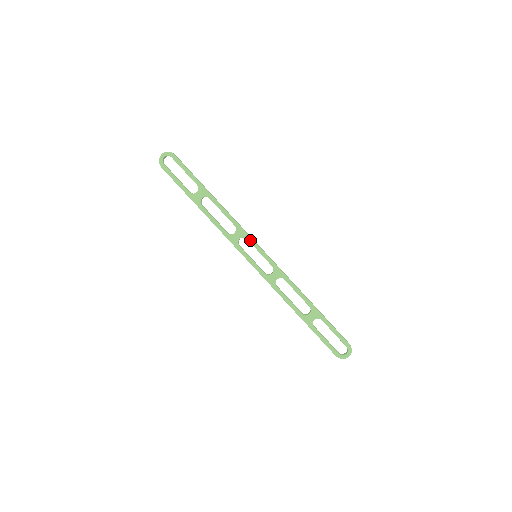
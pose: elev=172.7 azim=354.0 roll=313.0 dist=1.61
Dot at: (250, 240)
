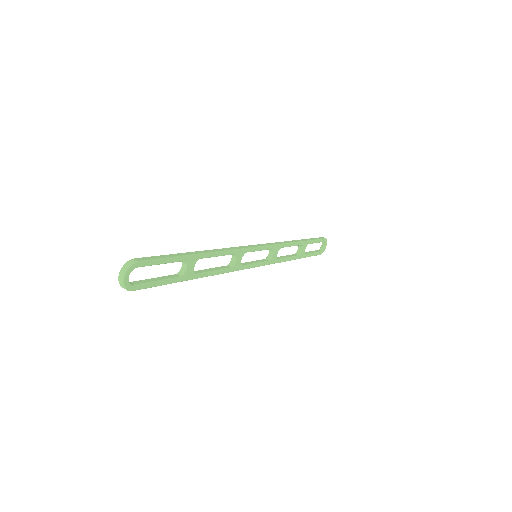
Dot at: (250, 250)
